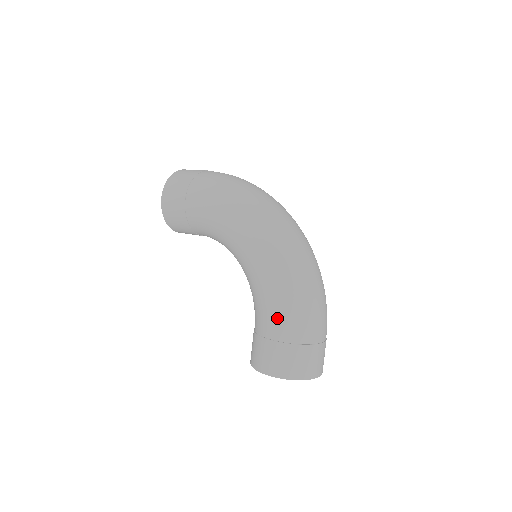
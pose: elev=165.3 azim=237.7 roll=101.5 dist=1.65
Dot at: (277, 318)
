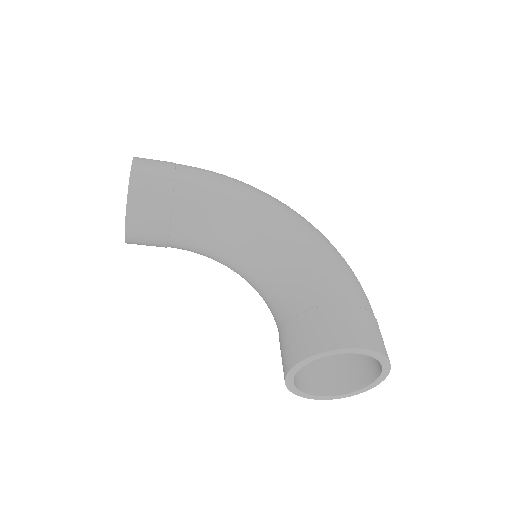
Dot at: (343, 281)
